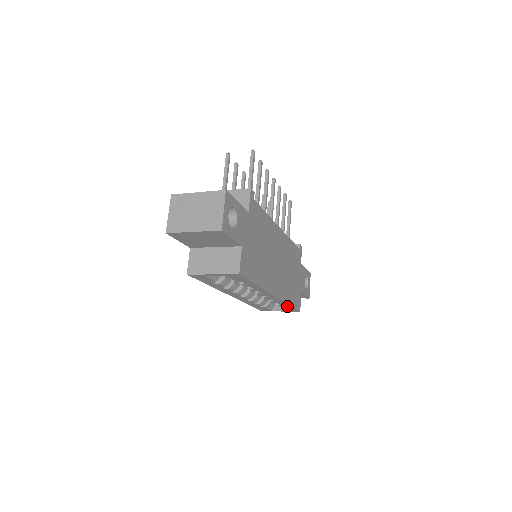
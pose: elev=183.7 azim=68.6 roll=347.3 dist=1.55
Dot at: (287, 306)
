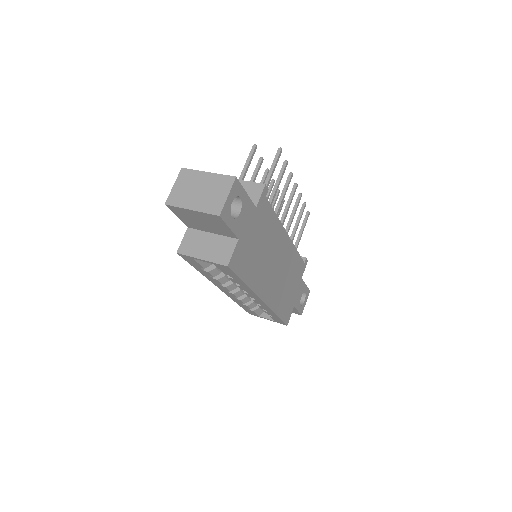
Dot at: (275, 316)
